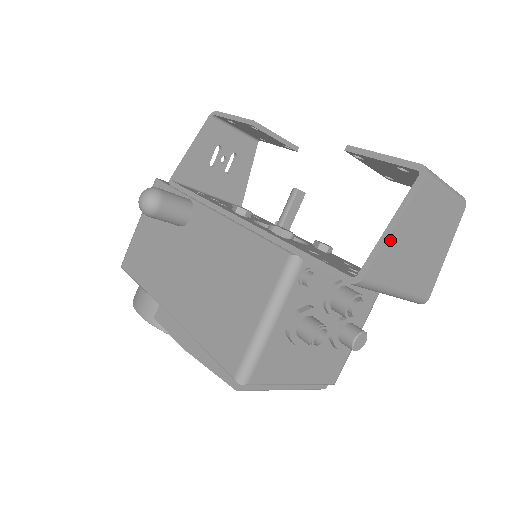
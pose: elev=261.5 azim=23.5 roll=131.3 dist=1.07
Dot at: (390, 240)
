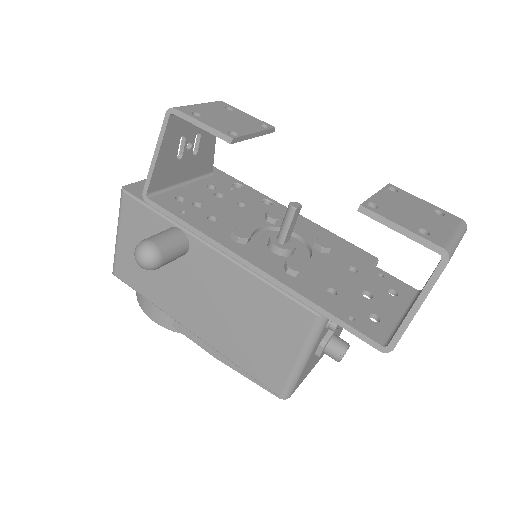
Dot at: occluded
